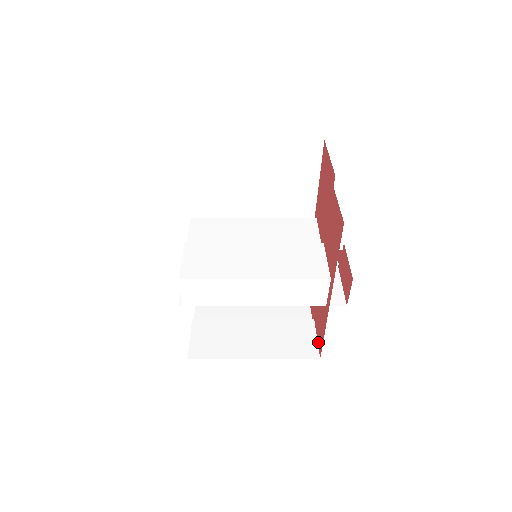
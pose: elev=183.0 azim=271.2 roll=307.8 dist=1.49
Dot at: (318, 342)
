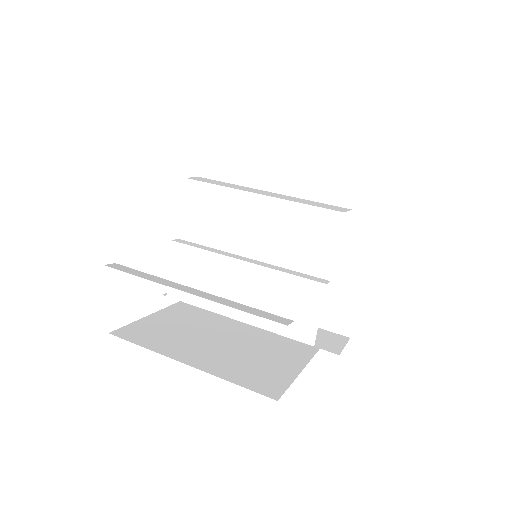
Dot at: occluded
